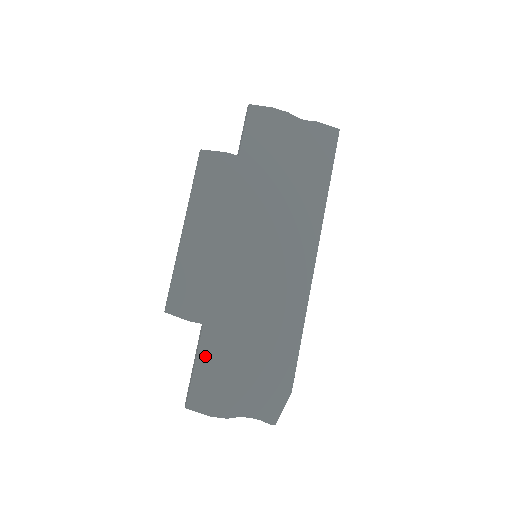
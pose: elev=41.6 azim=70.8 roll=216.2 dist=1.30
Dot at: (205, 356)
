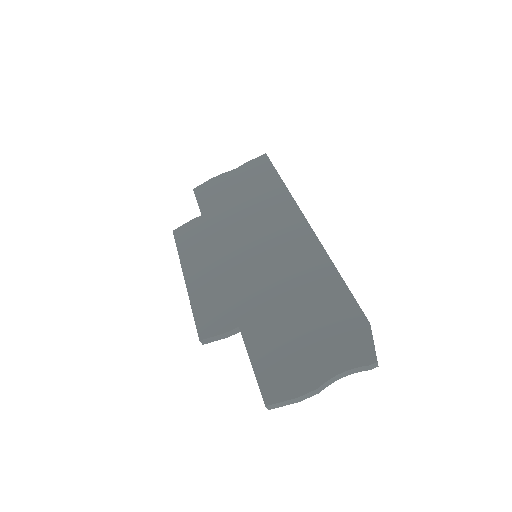
Dot at: (256, 349)
